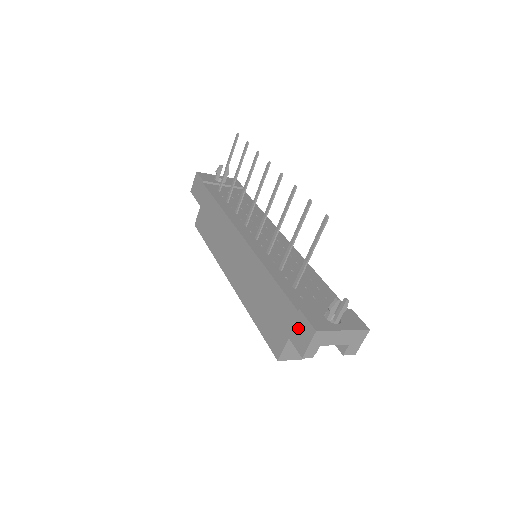
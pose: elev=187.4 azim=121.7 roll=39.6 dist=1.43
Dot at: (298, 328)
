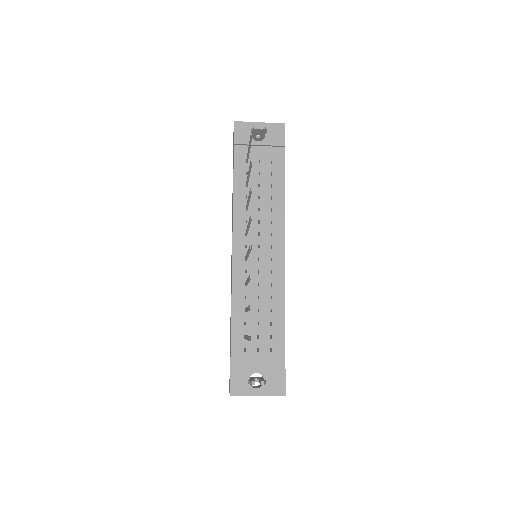
Dot at: occluded
